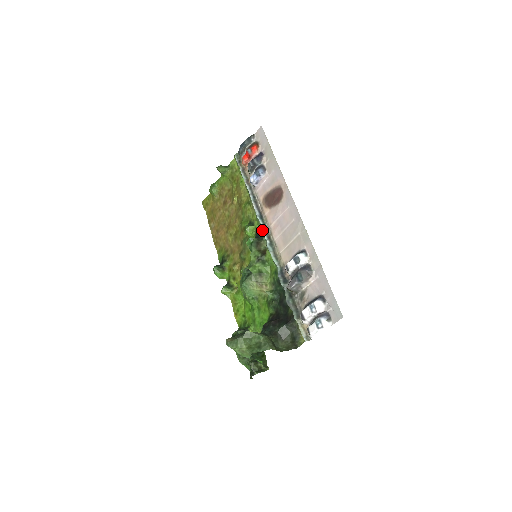
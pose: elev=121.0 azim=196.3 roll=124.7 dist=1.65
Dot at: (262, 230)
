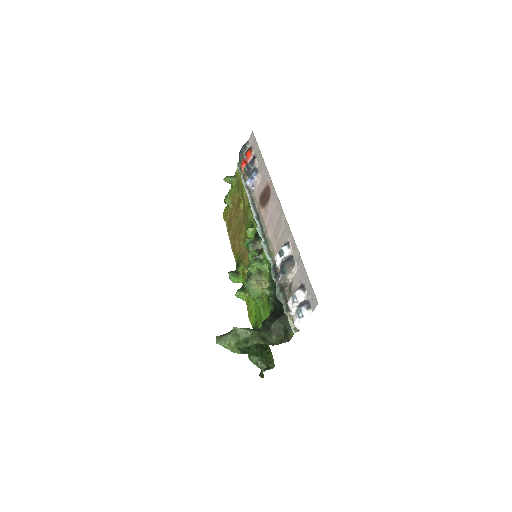
Dot at: (257, 230)
